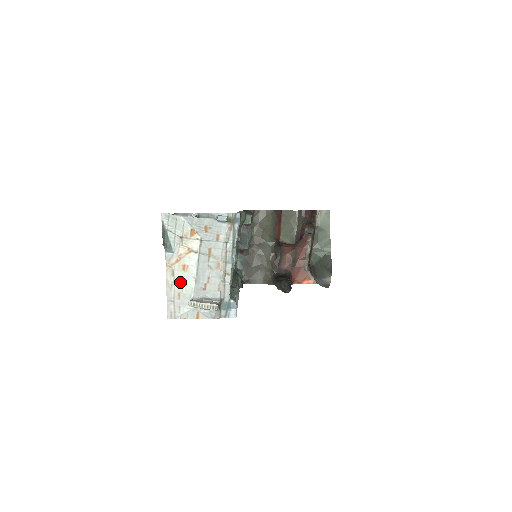
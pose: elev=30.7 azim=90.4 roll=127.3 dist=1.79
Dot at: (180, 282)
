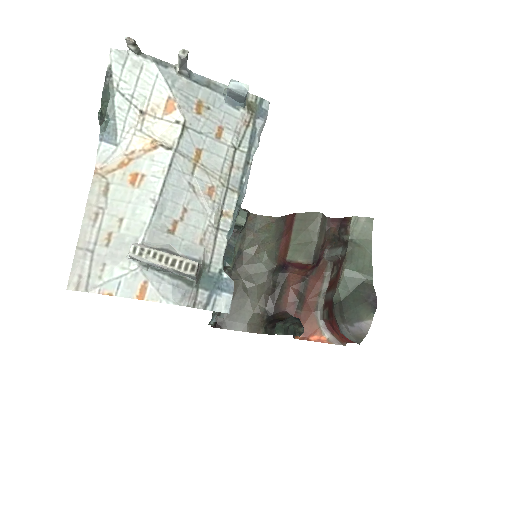
Dot at: (118, 209)
